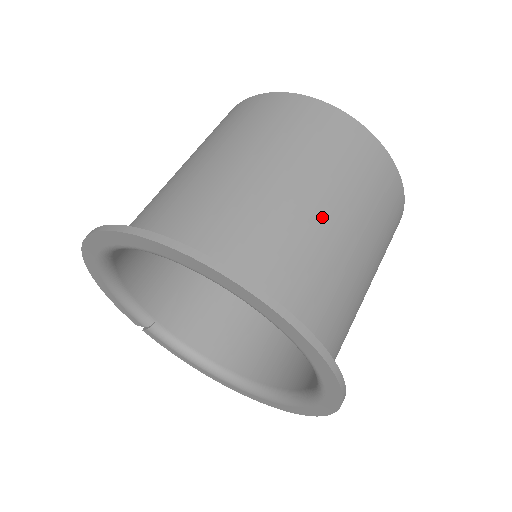
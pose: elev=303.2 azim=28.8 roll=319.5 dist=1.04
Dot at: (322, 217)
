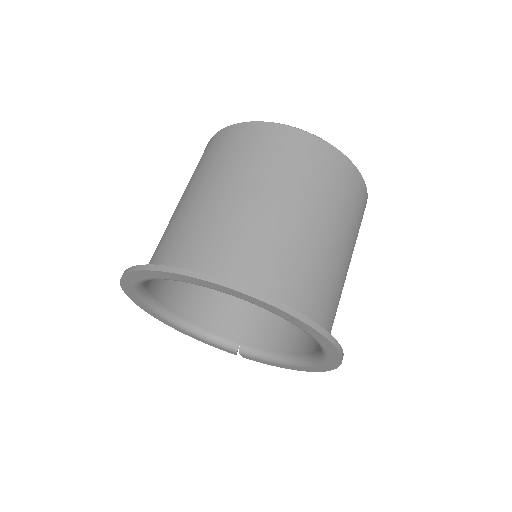
Dot at: (221, 199)
